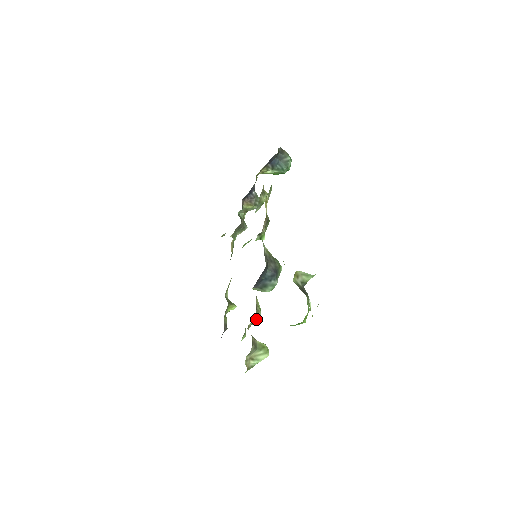
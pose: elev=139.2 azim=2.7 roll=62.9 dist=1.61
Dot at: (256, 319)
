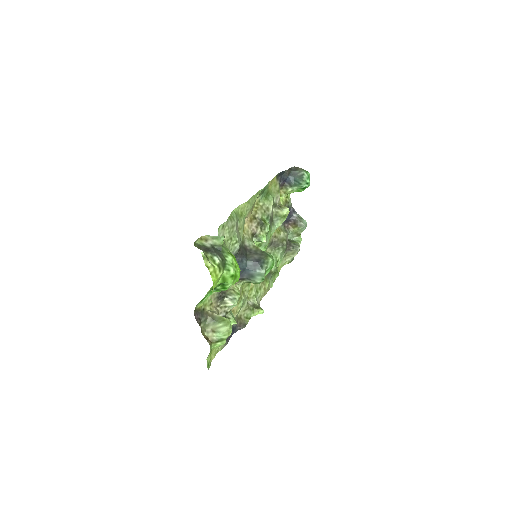
Dot at: (228, 300)
